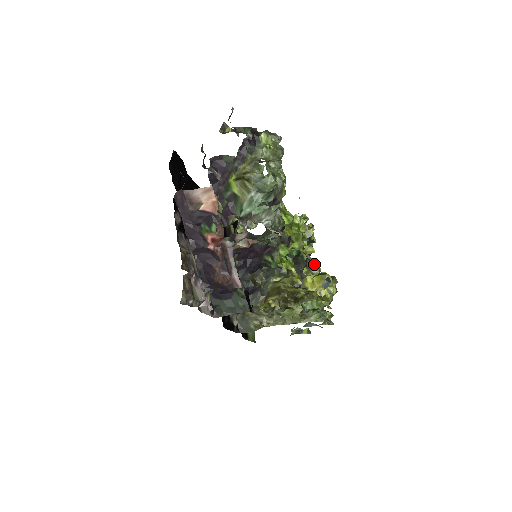
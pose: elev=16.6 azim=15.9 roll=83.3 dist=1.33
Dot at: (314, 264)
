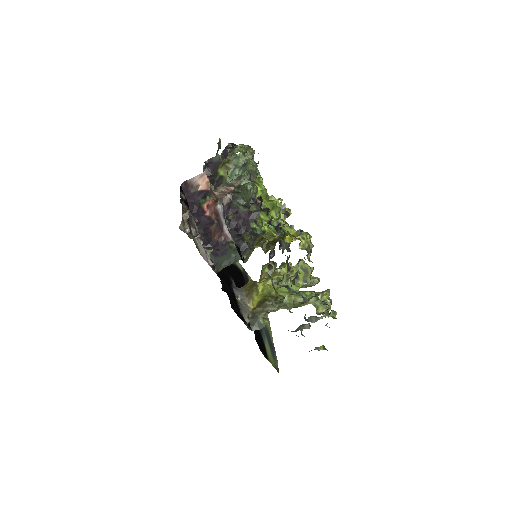
Dot at: (310, 269)
